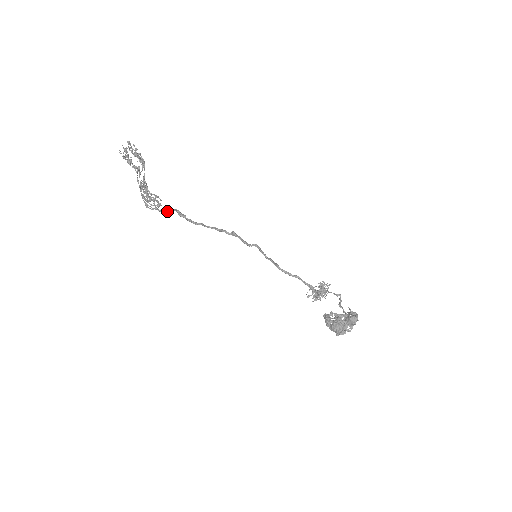
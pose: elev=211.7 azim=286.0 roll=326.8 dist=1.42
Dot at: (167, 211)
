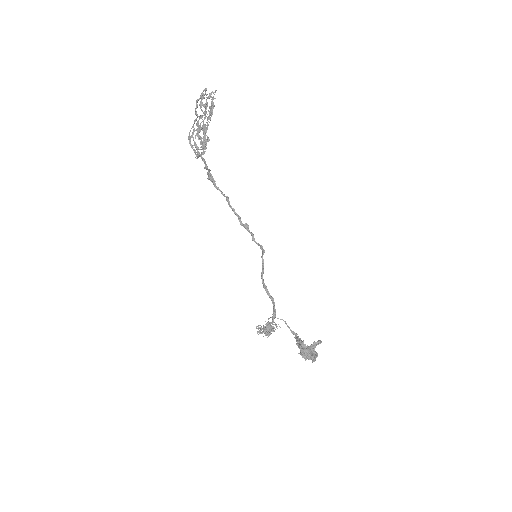
Dot at: (206, 165)
